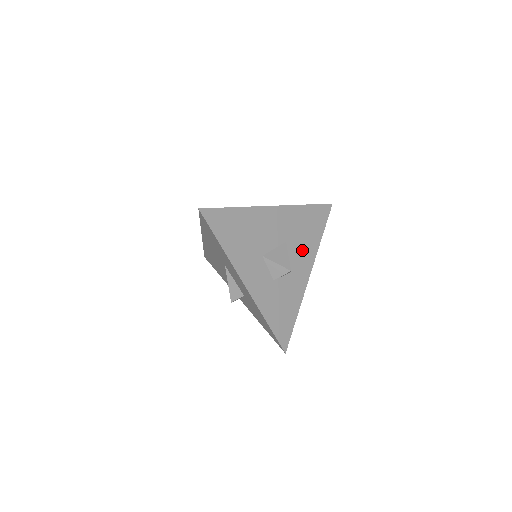
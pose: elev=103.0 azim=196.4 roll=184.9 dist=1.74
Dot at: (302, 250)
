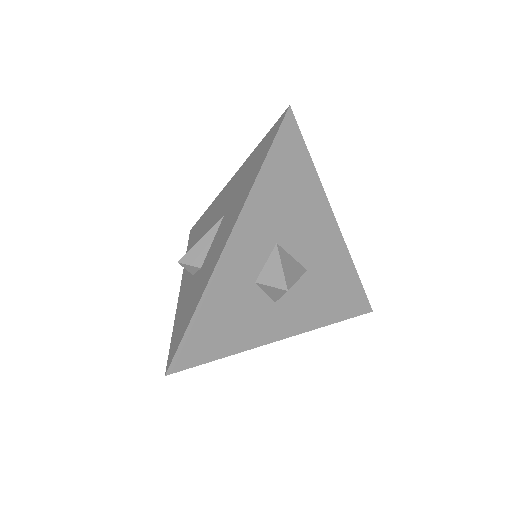
Dot at: (308, 303)
